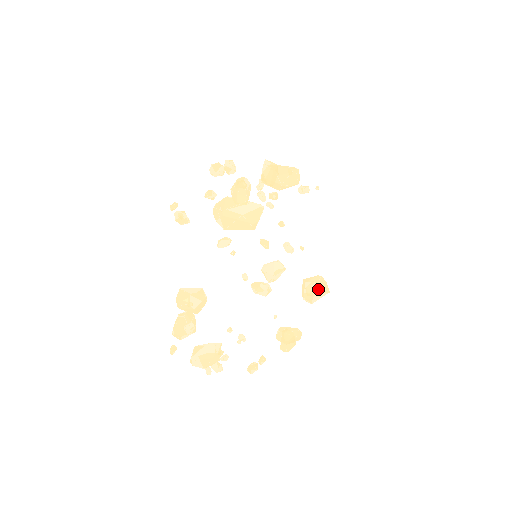
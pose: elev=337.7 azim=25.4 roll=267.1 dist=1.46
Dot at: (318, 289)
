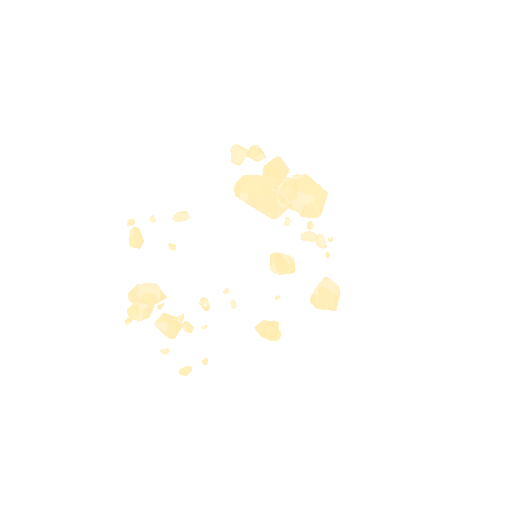
Dot at: (320, 306)
